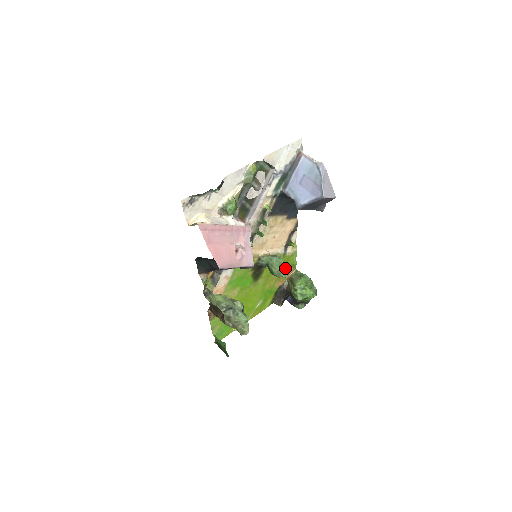
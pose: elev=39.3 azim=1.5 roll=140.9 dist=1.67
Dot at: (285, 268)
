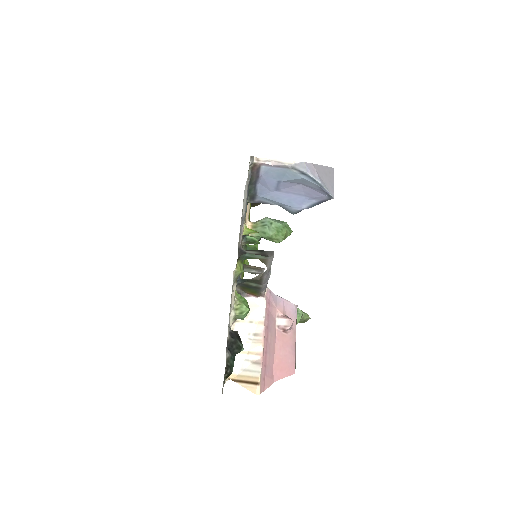
Dot at: (285, 227)
